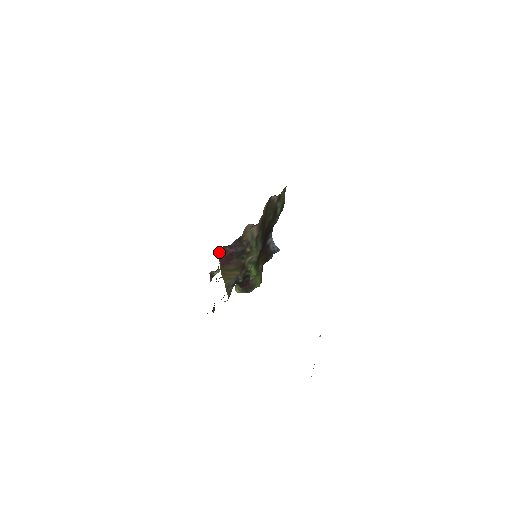
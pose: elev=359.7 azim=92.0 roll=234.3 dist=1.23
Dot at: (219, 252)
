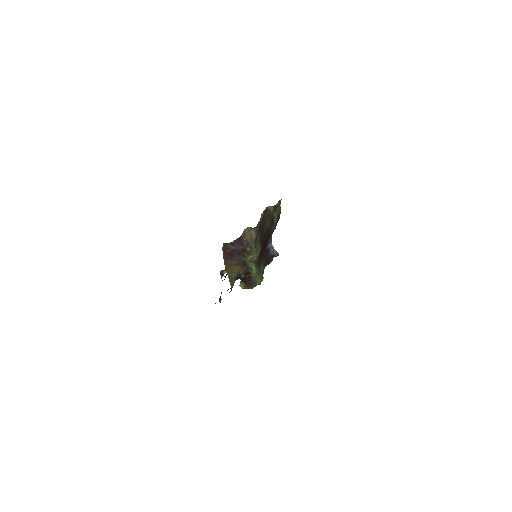
Dot at: (222, 248)
